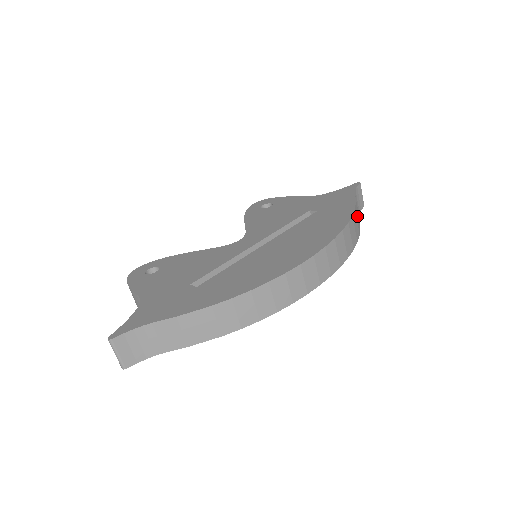
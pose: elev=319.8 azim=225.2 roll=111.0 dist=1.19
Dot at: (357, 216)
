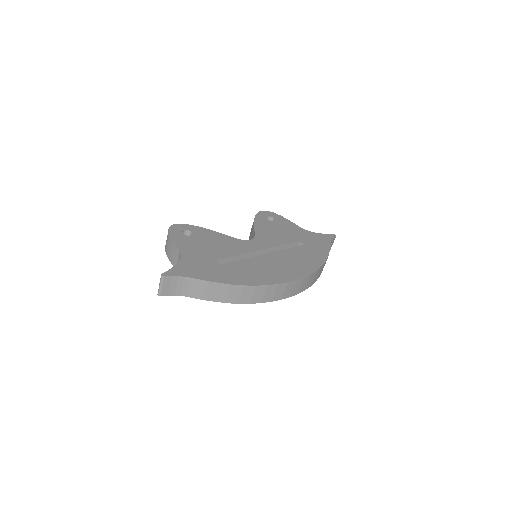
Dot at: occluded
